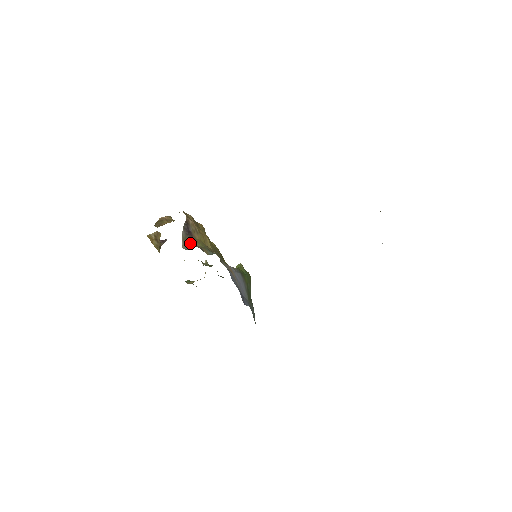
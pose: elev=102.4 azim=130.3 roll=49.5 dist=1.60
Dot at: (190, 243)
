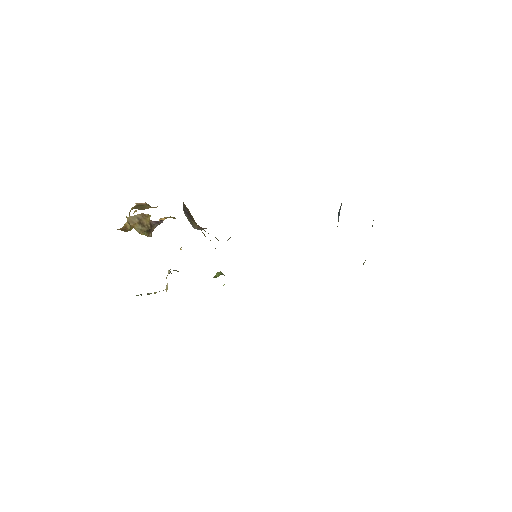
Dot at: (197, 226)
